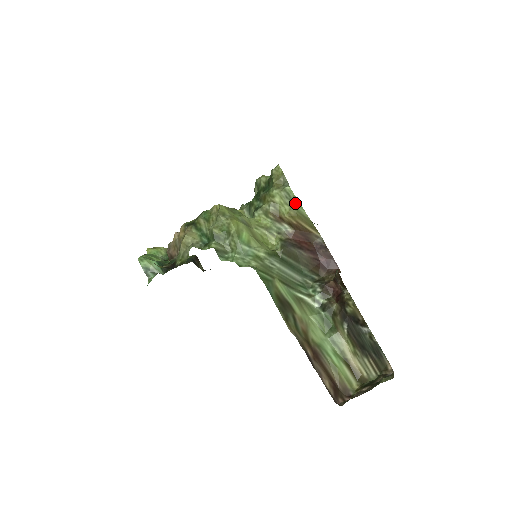
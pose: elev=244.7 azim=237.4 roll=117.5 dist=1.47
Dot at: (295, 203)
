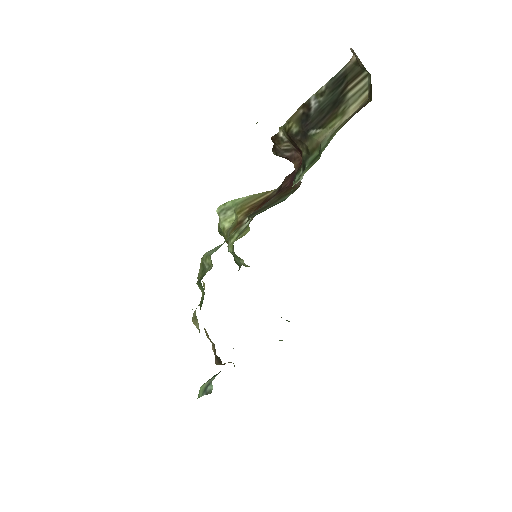
Dot at: (231, 206)
